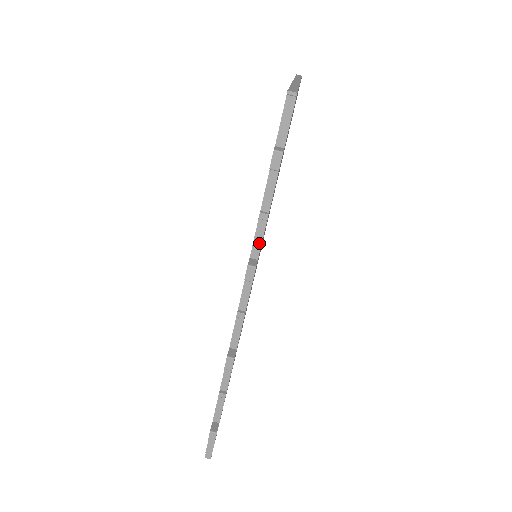
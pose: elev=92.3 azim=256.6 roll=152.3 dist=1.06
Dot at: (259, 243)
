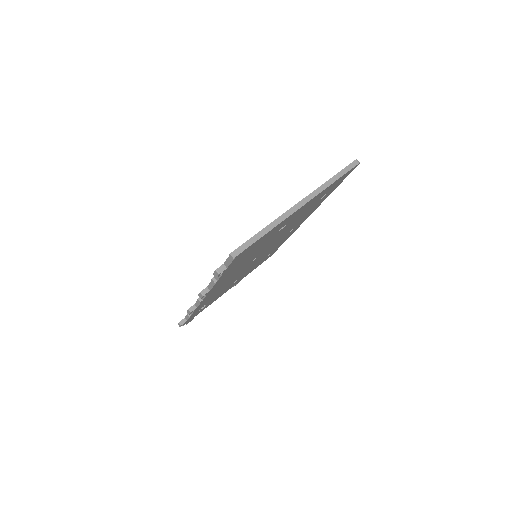
Dot at: (212, 286)
